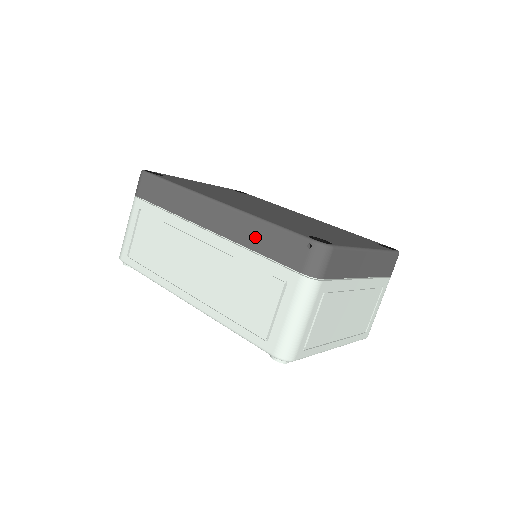
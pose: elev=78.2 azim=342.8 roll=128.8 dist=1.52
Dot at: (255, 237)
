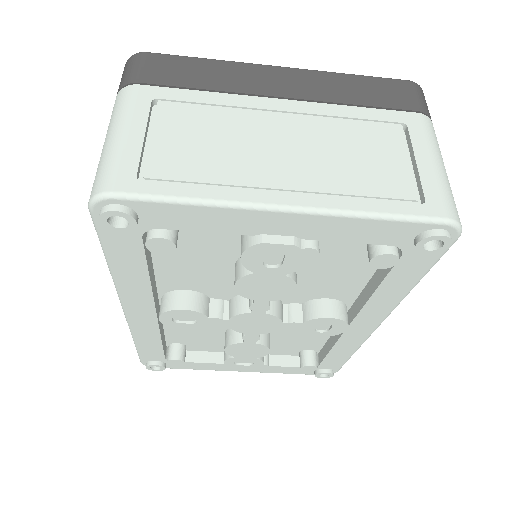
Dot at: occluded
